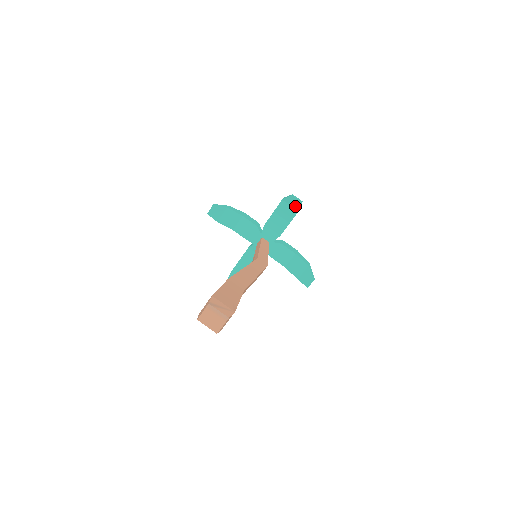
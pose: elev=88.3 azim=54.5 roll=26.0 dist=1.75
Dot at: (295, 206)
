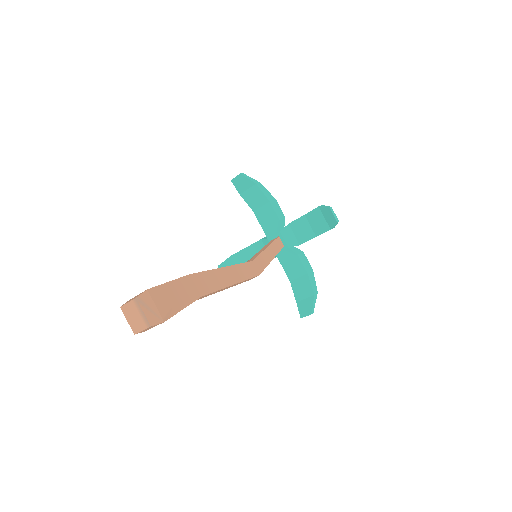
Dot at: (329, 222)
